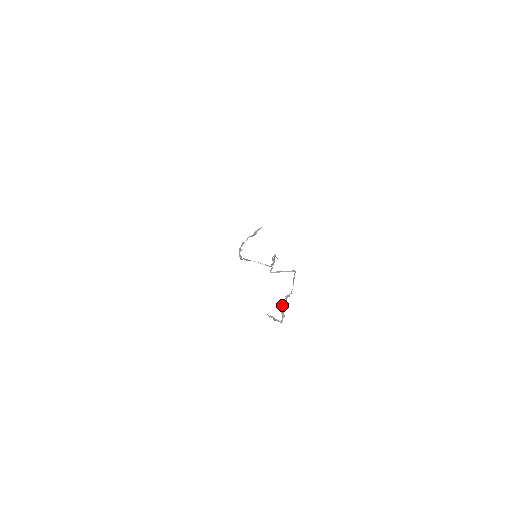
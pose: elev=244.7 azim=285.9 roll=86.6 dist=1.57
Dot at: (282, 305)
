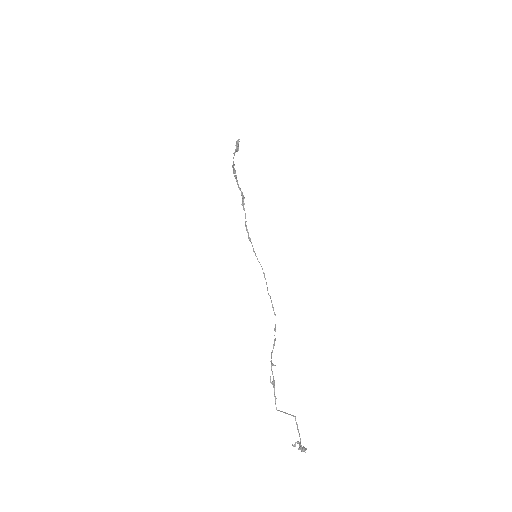
Dot at: occluded
